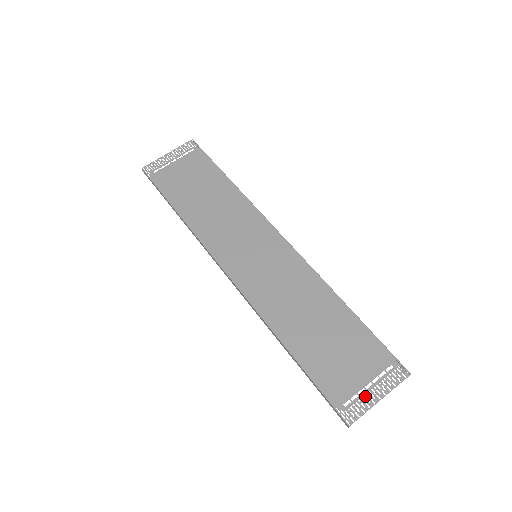
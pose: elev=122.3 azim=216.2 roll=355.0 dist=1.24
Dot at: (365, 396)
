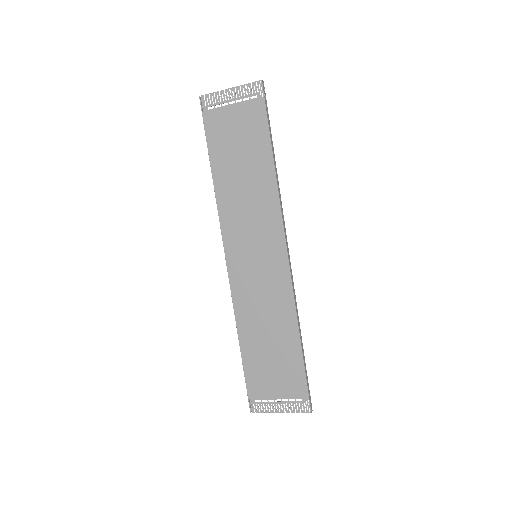
Dot at: (272, 405)
